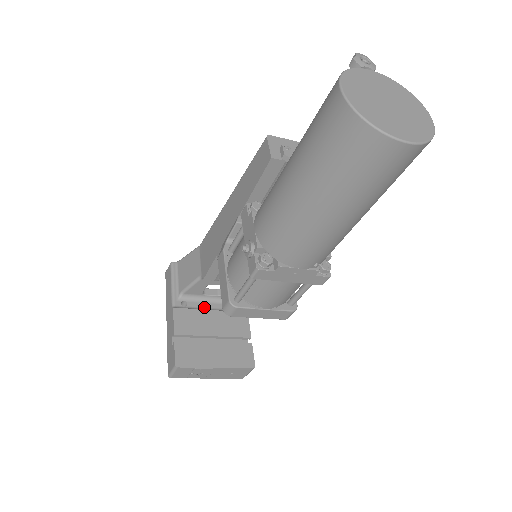
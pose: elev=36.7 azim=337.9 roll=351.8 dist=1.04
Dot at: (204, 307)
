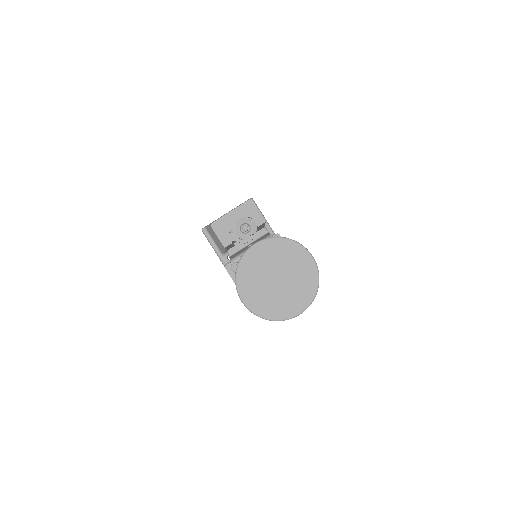
Dot at: occluded
